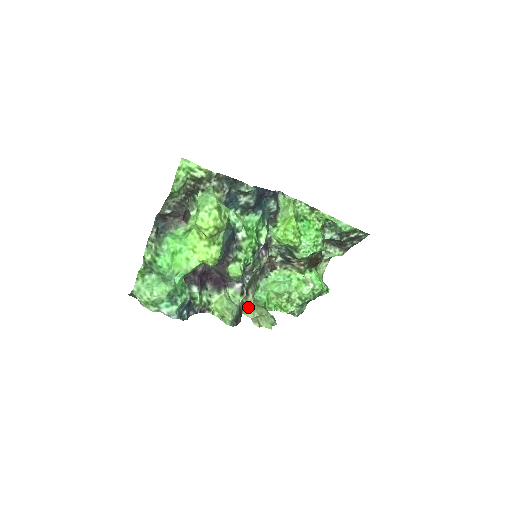
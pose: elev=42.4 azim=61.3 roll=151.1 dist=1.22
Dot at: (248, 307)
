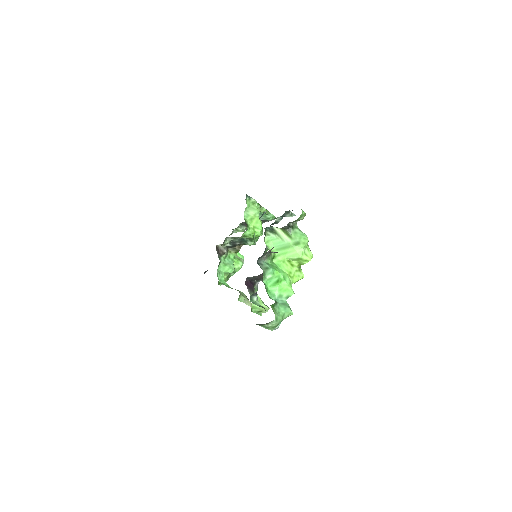
Dot at: (241, 294)
